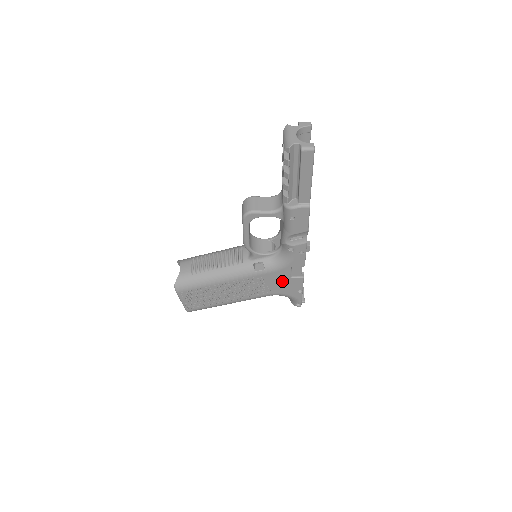
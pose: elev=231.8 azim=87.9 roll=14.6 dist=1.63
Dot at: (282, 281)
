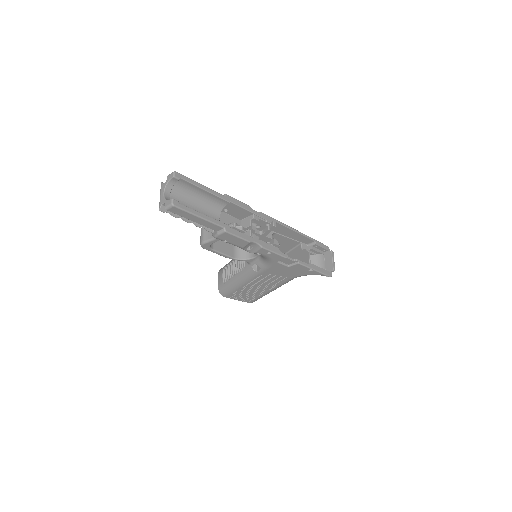
Dot at: (286, 270)
